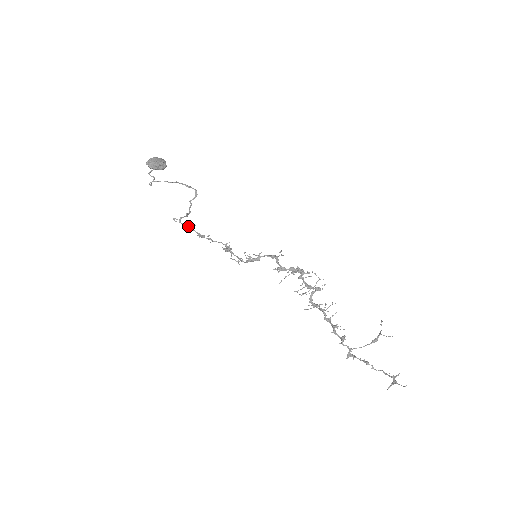
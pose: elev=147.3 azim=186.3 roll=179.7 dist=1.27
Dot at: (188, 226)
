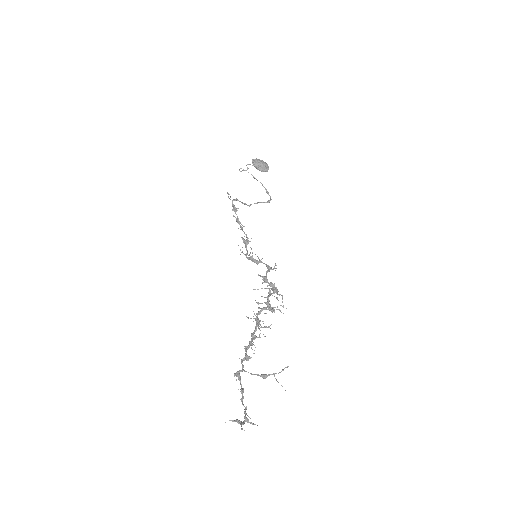
Dot at: (234, 206)
